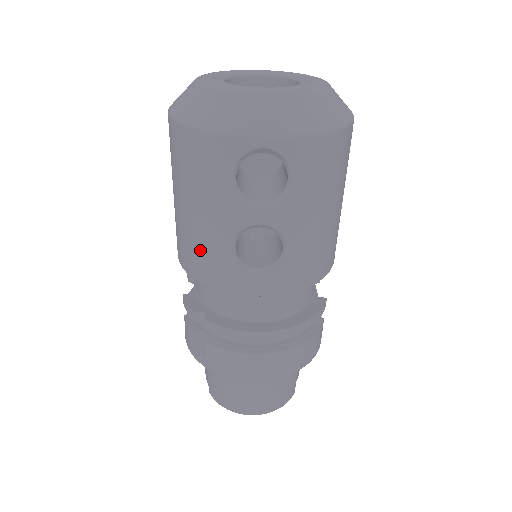
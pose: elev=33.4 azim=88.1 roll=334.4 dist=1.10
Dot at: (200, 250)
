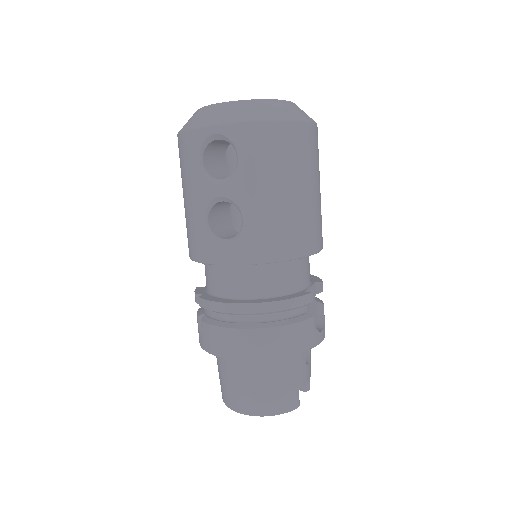
Dot at: (190, 230)
